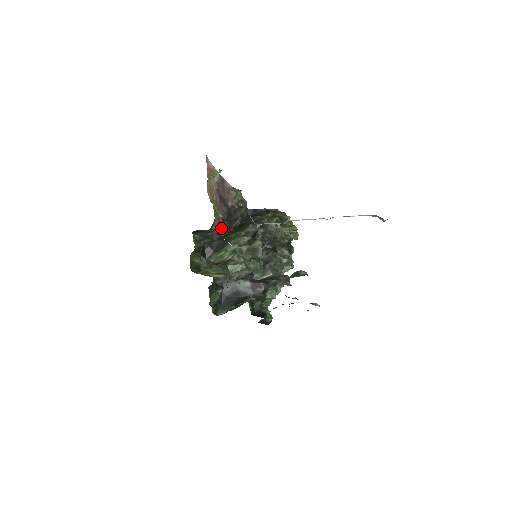
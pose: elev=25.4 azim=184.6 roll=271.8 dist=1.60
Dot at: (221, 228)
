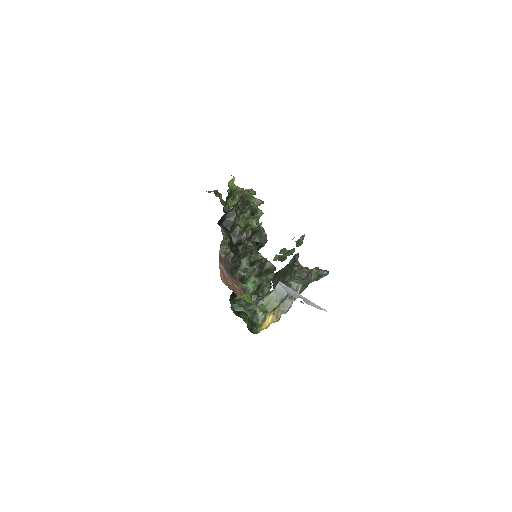
Dot at: occluded
